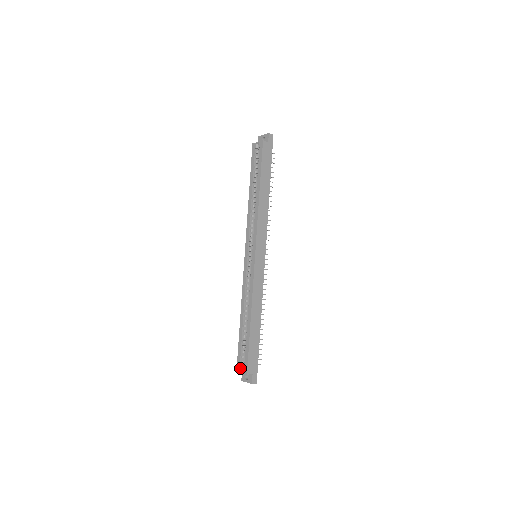
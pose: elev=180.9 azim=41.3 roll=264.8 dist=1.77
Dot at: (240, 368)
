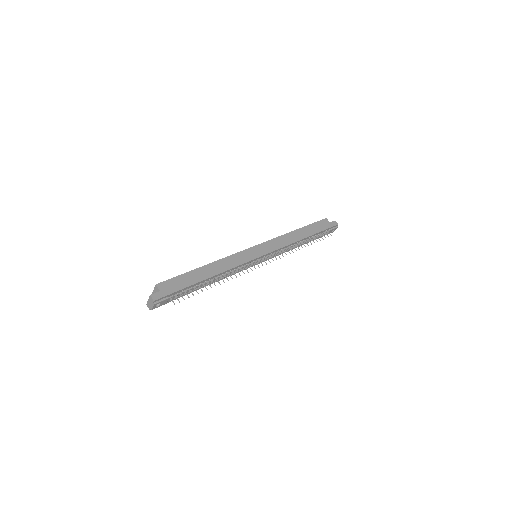
Dot at: occluded
